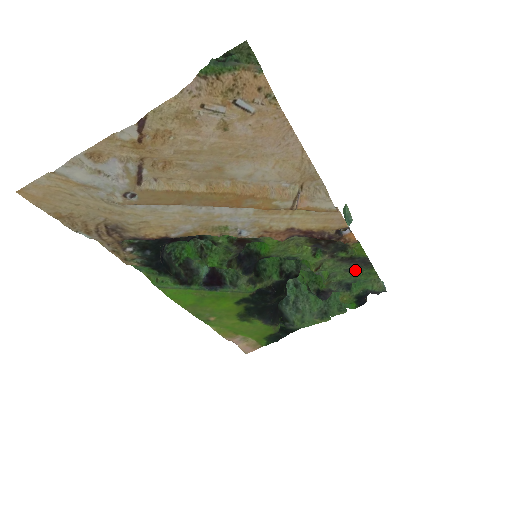
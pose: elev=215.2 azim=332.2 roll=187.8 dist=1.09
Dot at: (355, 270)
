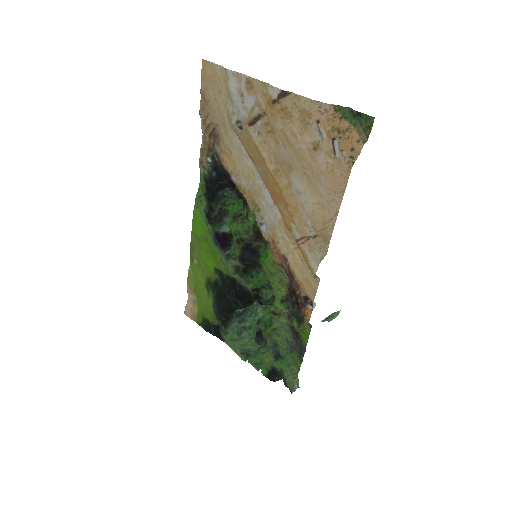
Dot at: (292, 348)
